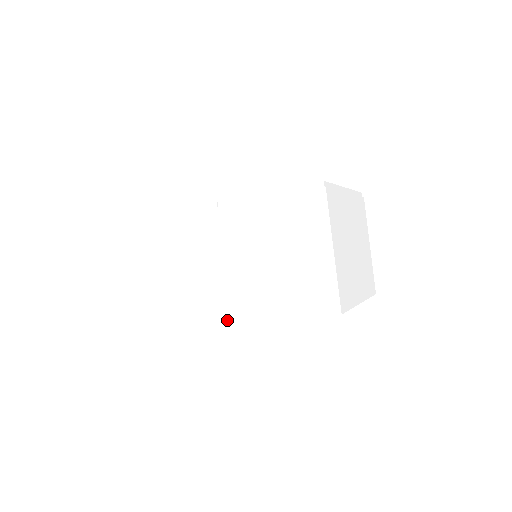
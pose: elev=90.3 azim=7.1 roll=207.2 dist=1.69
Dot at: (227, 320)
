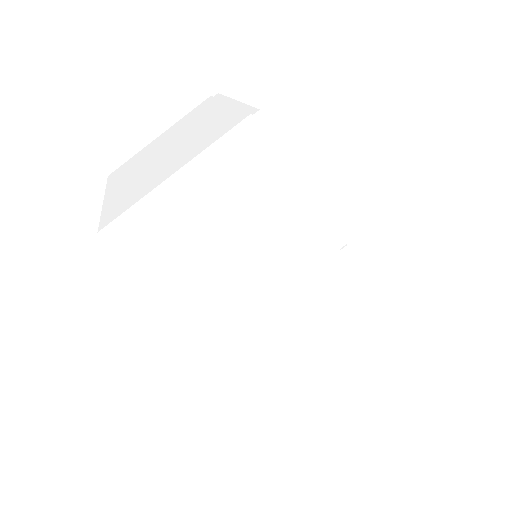
Dot at: (209, 343)
